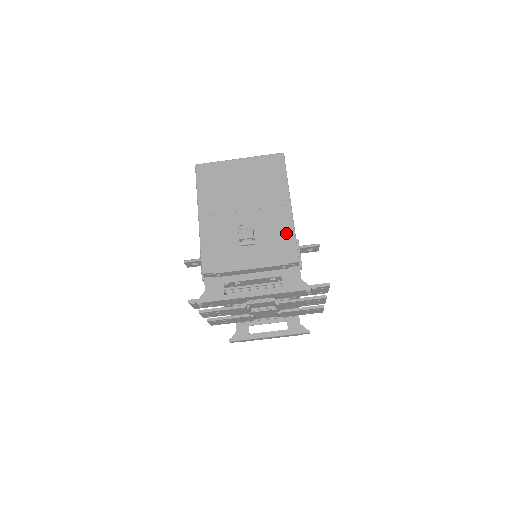
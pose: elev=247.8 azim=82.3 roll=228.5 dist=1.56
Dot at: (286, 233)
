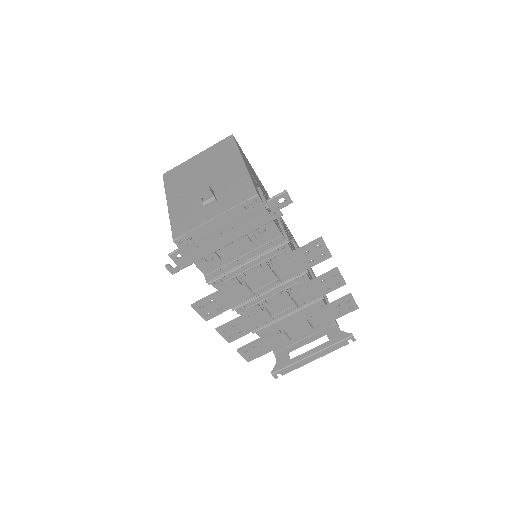
Dot at: (242, 181)
